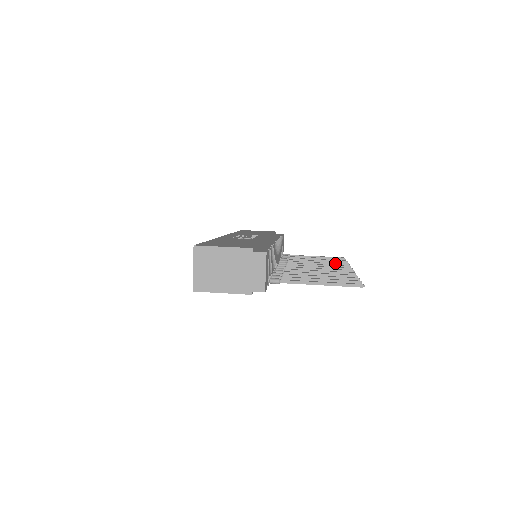
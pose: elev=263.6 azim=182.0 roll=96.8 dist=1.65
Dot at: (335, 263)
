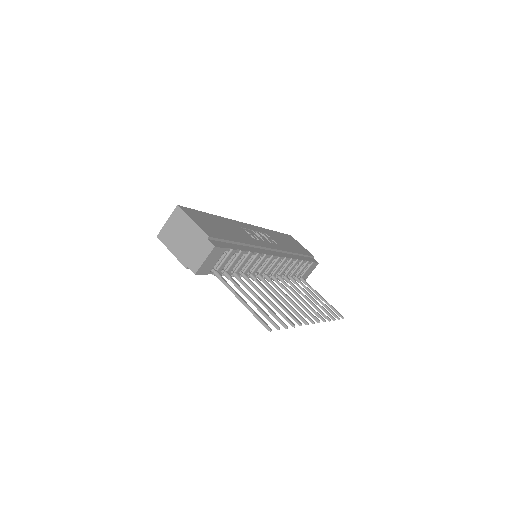
Dot at: occluded
